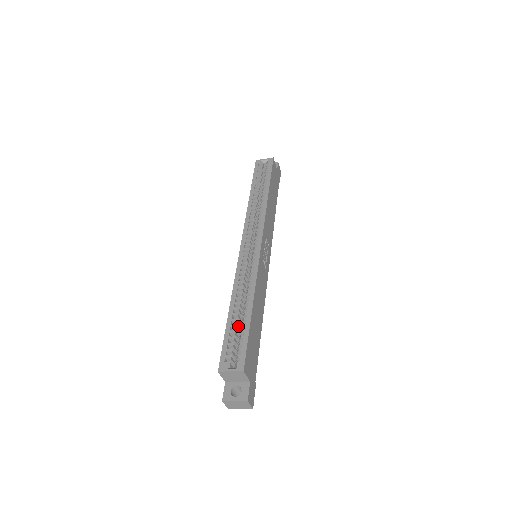
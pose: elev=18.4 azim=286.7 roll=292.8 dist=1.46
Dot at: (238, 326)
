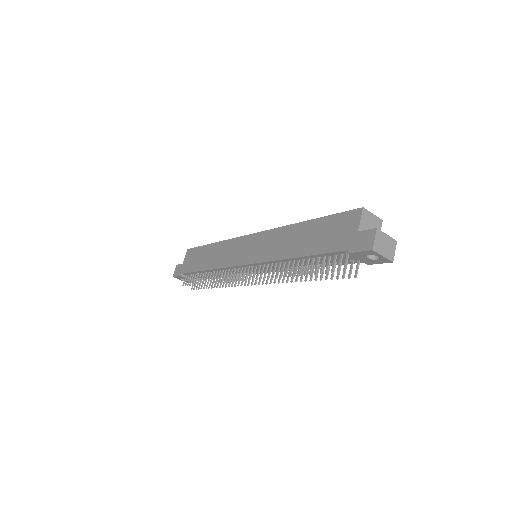
Dot at: occluded
